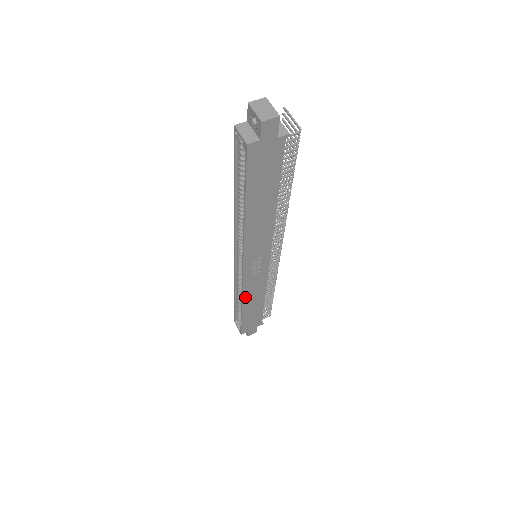
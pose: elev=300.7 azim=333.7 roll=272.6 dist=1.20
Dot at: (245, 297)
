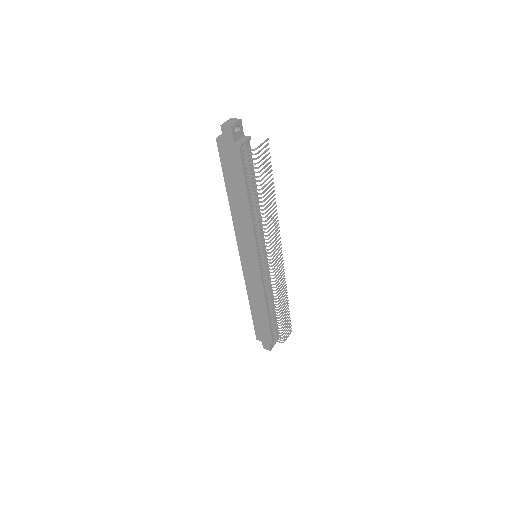
Dot at: (249, 291)
